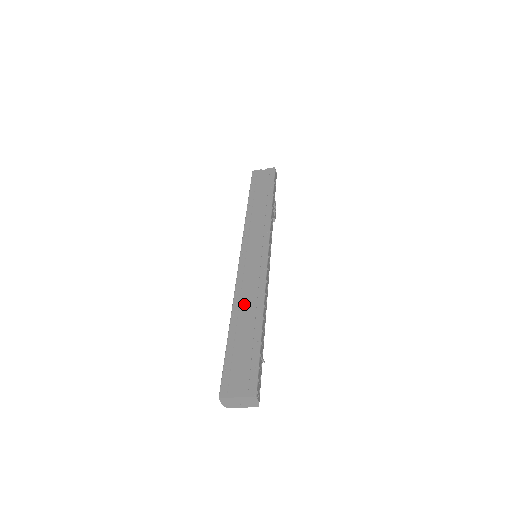
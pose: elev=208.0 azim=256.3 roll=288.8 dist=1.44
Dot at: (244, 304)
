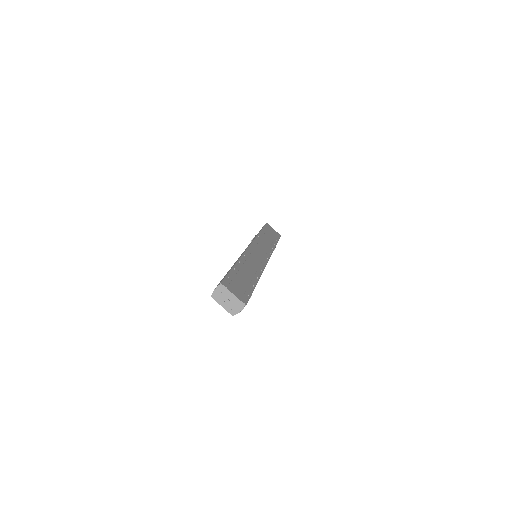
Dot at: (248, 264)
